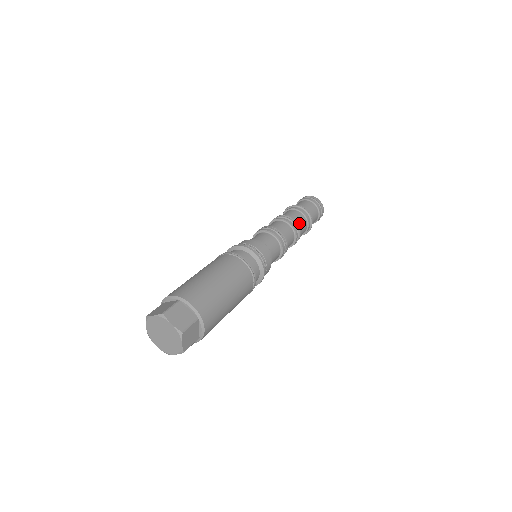
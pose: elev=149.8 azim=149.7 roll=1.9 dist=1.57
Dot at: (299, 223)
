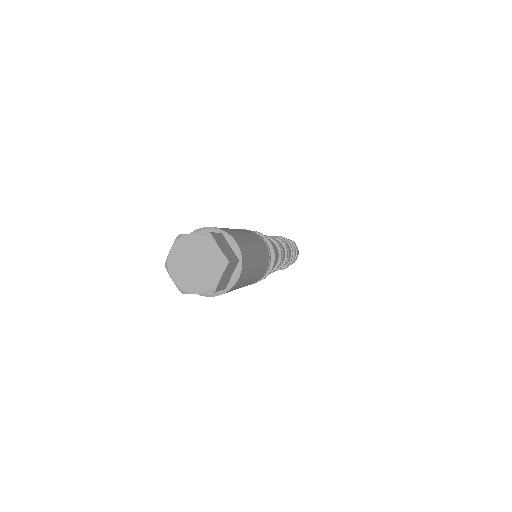
Dot at: occluded
